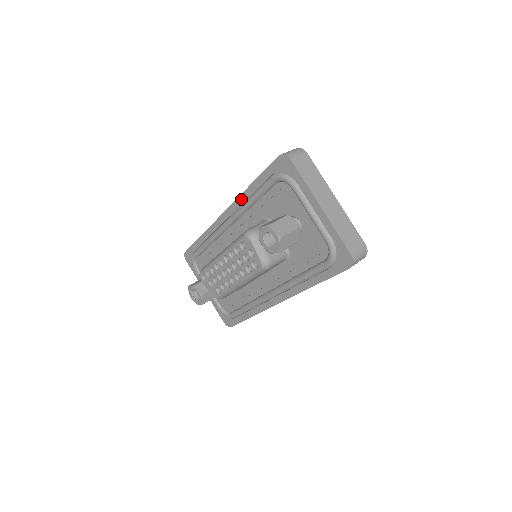
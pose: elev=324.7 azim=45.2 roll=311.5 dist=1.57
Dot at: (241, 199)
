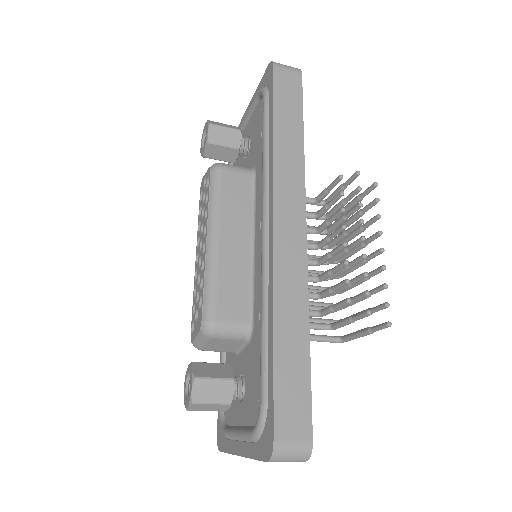
Dot at: occluded
